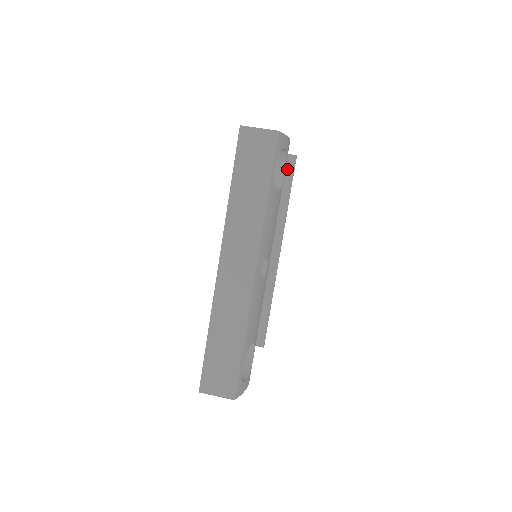
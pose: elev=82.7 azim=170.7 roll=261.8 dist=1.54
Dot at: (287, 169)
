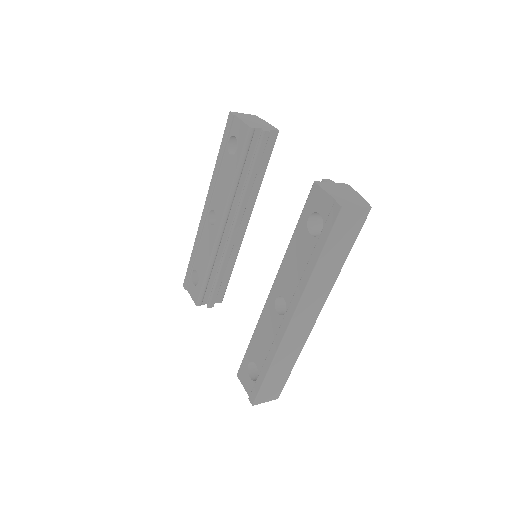
Dot at: (268, 146)
